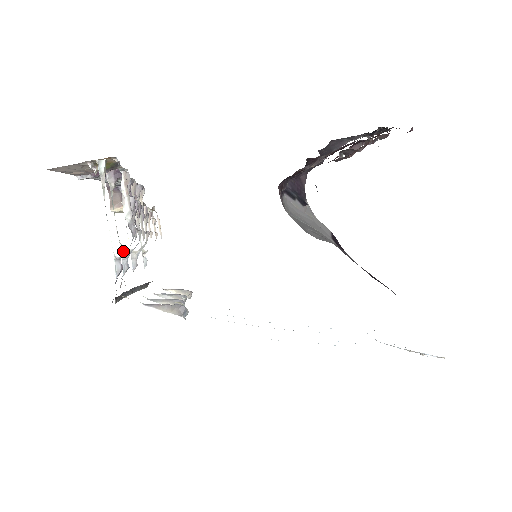
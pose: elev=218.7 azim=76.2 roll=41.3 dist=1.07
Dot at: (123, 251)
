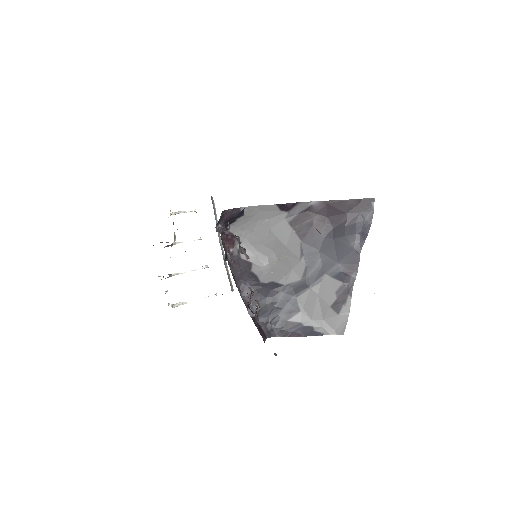
Dot at: (206, 267)
